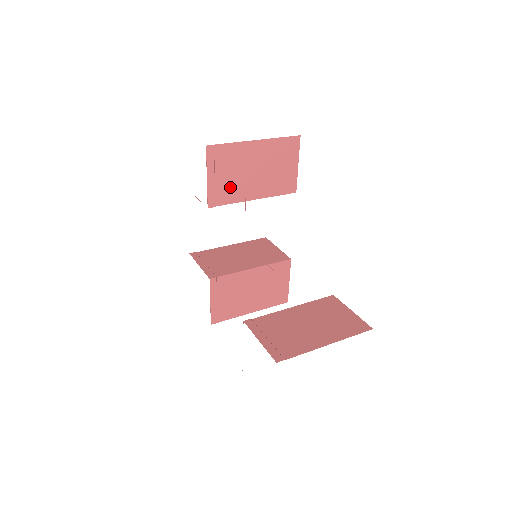
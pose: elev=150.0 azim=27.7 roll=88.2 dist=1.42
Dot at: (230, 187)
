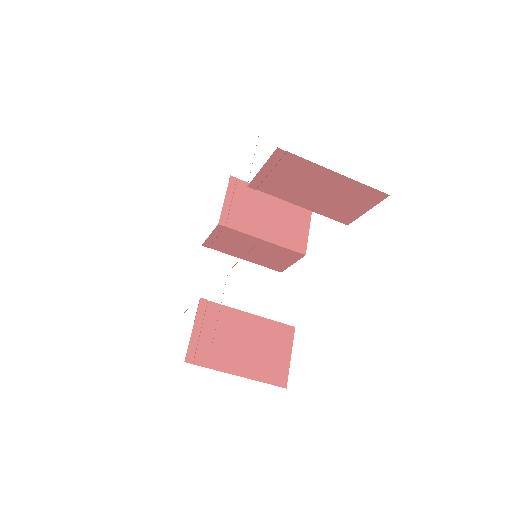
Dot at: (243, 217)
